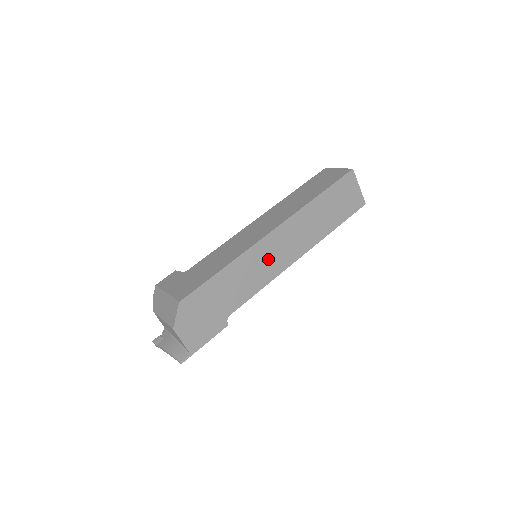
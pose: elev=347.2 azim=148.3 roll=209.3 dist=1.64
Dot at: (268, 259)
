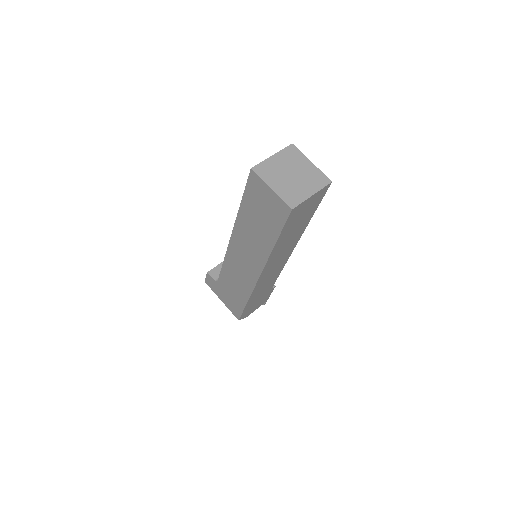
Dot at: (271, 275)
